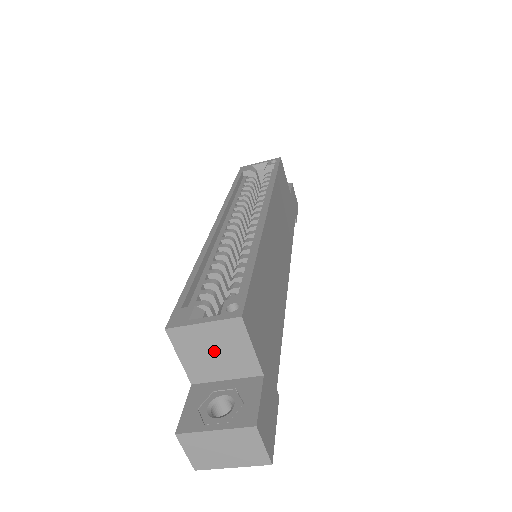
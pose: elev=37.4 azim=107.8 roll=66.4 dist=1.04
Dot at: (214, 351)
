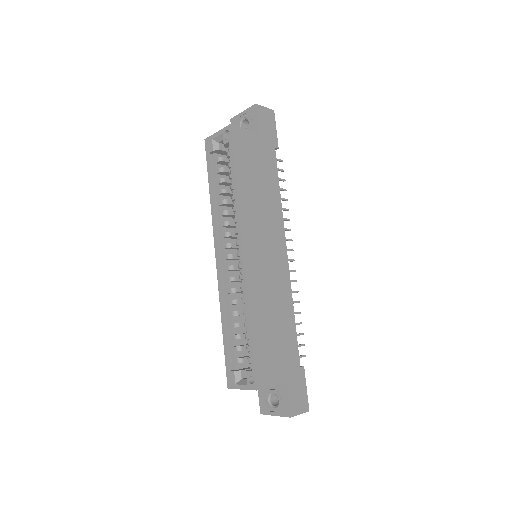
Dot at: occluded
